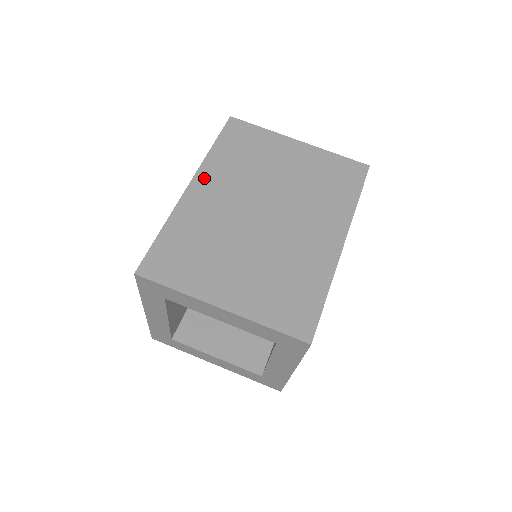
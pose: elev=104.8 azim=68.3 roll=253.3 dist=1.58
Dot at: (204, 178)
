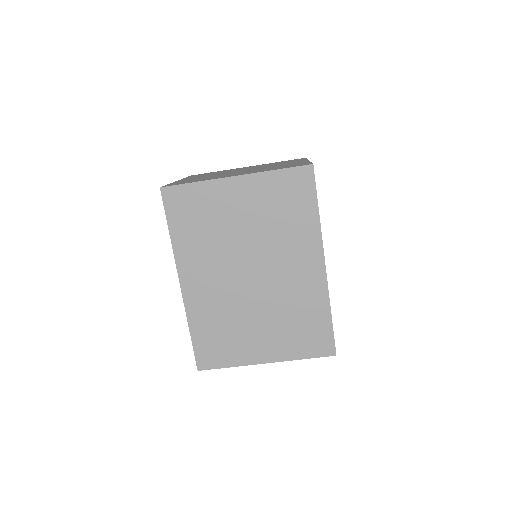
Dot at: (186, 270)
